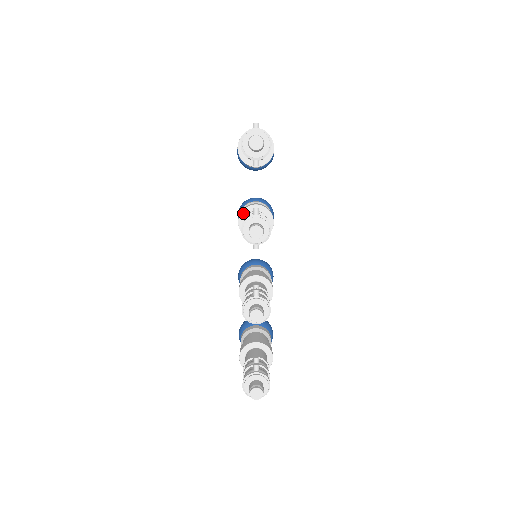
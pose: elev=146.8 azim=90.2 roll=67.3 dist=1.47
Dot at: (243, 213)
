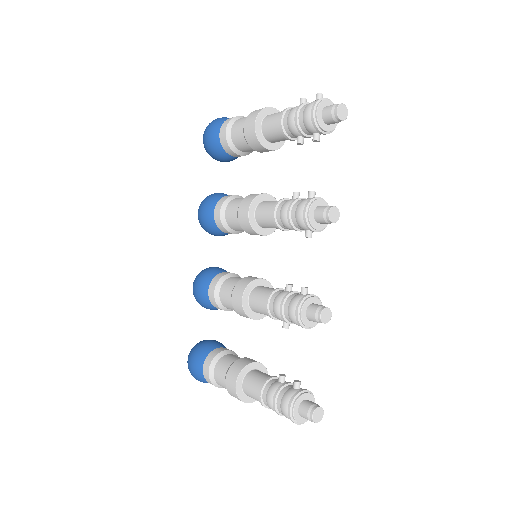
Dot at: (254, 202)
